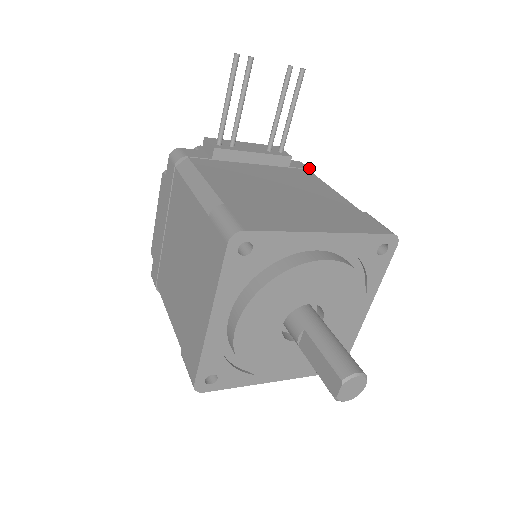
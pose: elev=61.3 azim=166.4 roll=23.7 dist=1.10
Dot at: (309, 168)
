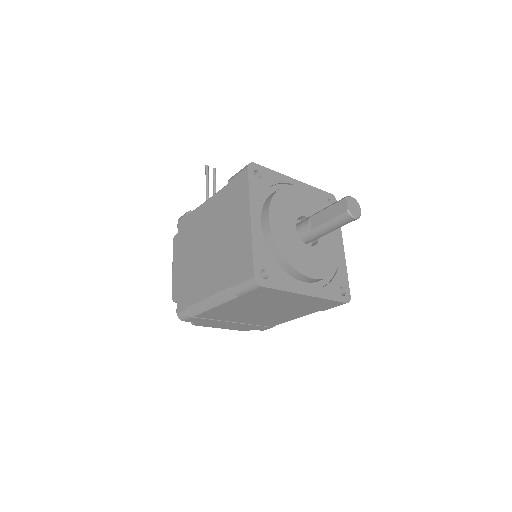
Dot at: occluded
